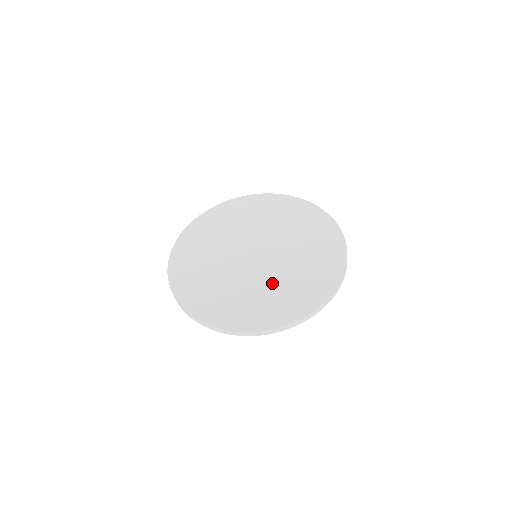
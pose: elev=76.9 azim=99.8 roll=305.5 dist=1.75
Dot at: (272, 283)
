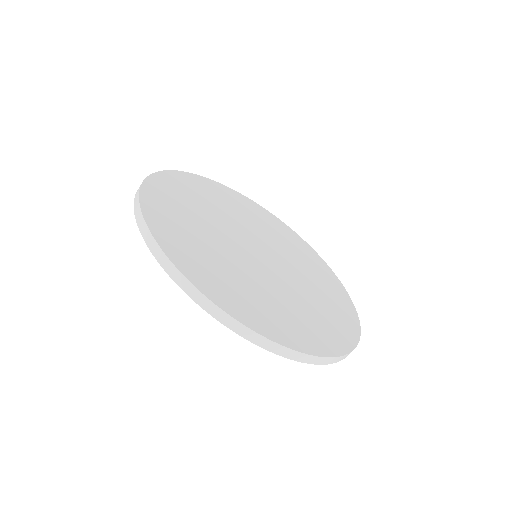
Dot at: (280, 294)
